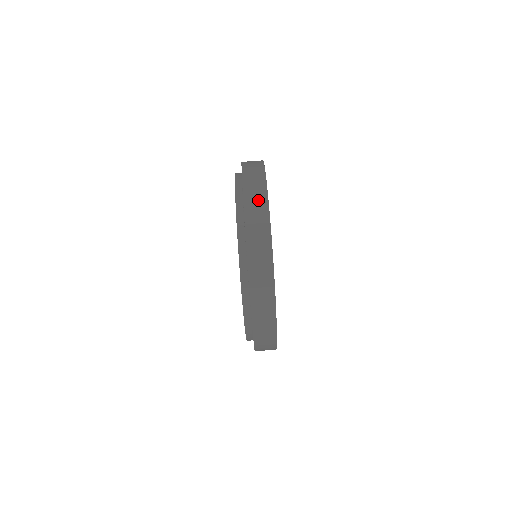
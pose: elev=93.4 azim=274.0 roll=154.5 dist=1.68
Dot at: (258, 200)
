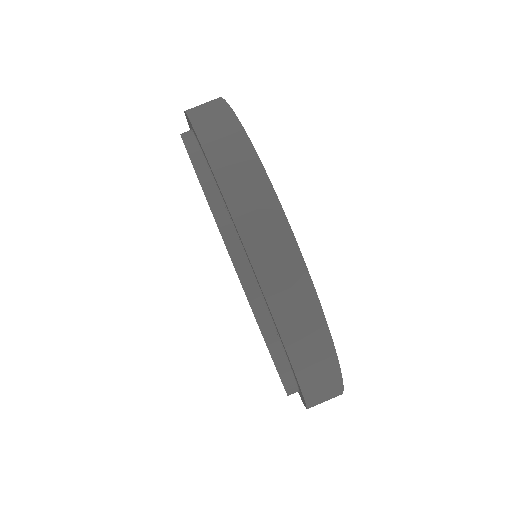
Dot at: (252, 191)
